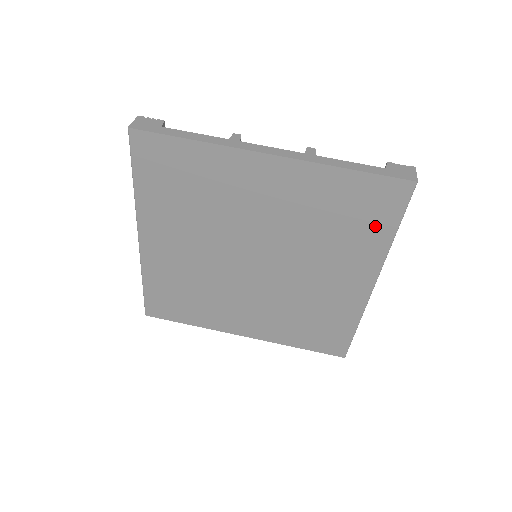
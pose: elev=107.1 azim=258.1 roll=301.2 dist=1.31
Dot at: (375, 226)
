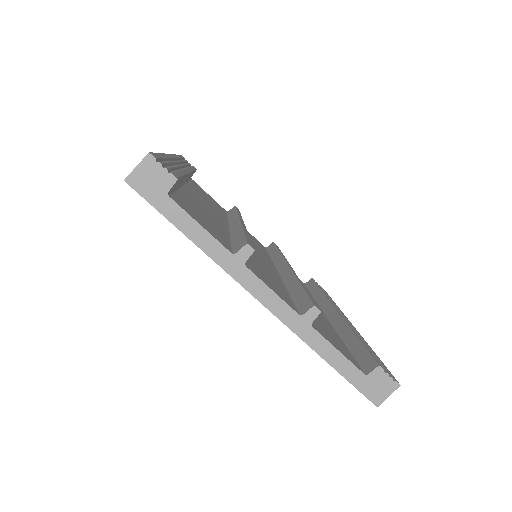
Dot at: occluded
